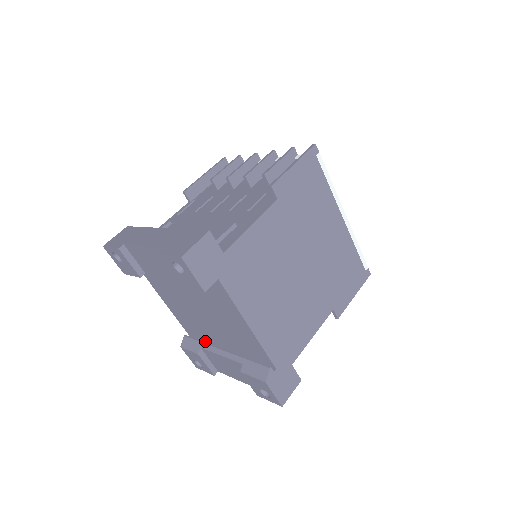
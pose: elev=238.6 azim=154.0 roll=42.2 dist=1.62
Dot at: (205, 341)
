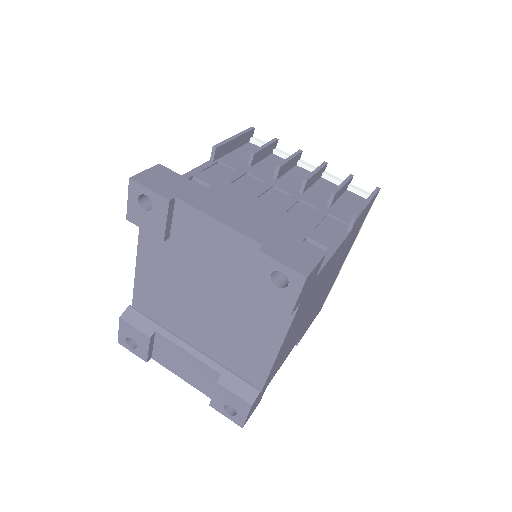
Dot at: (160, 324)
